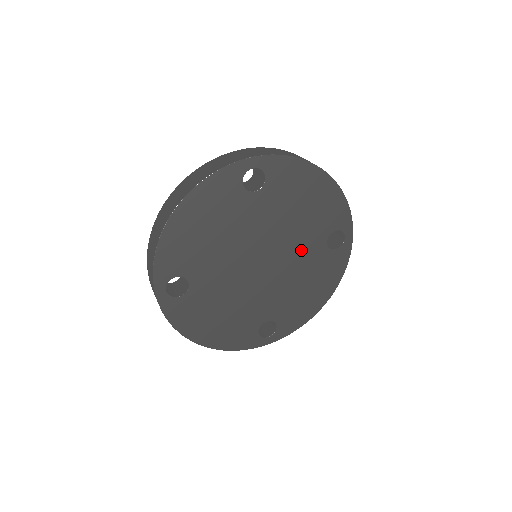
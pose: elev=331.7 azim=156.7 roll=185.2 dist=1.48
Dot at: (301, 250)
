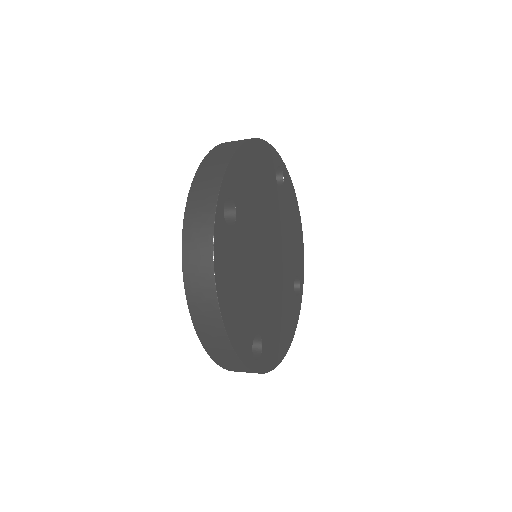
Dot at: (285, 272)
